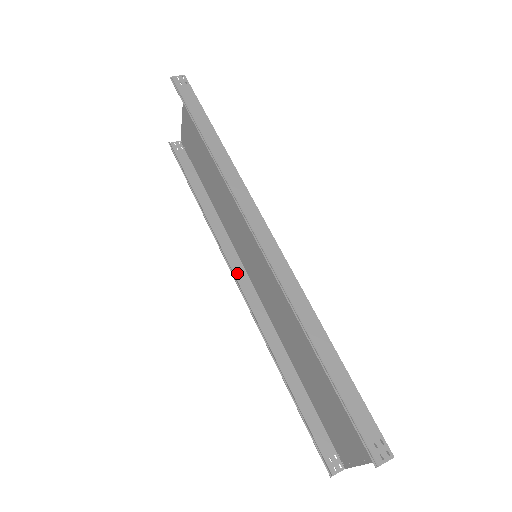
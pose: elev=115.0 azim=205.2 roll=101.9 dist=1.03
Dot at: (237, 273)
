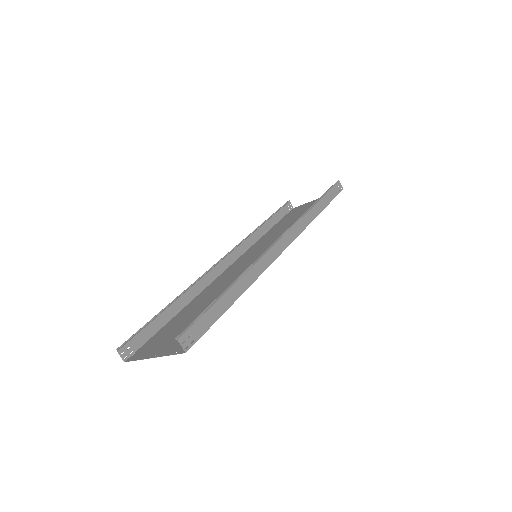
Dot at: (231, 256)
